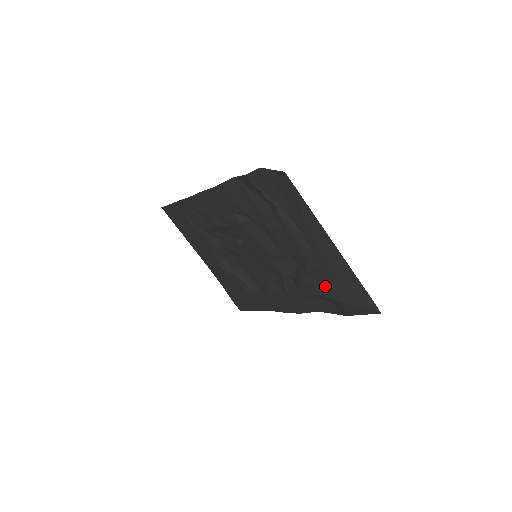
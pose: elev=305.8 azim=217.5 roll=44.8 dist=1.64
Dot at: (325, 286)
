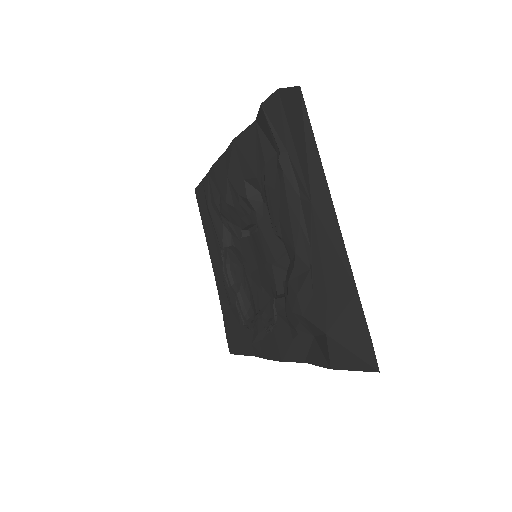
Dot at: (311, 299)
